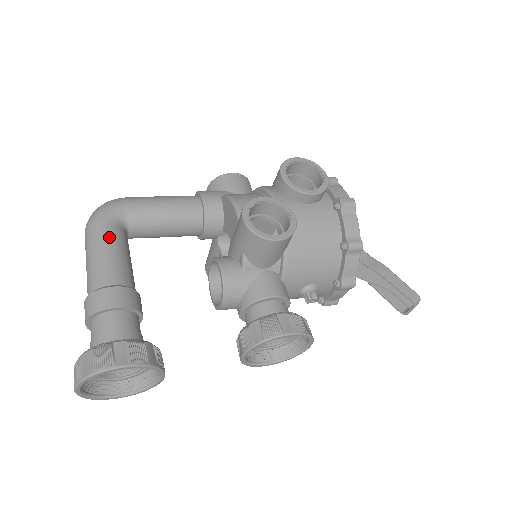
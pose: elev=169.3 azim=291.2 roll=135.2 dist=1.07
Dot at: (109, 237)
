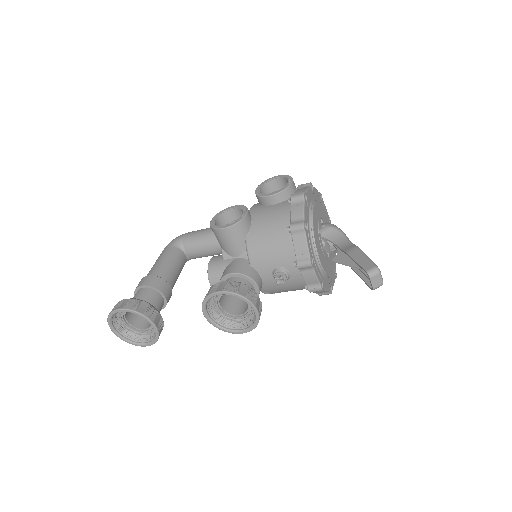
Dot at: (165, 253)
